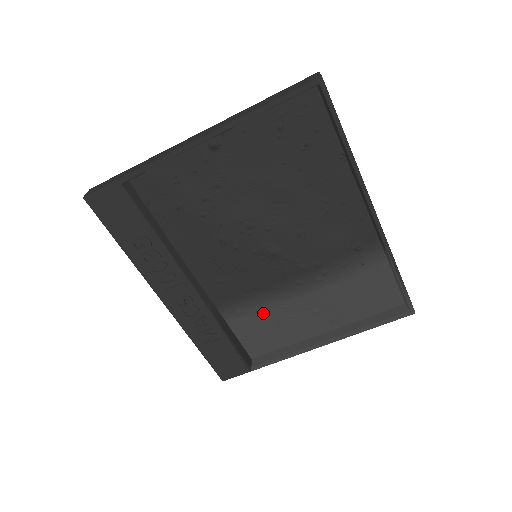
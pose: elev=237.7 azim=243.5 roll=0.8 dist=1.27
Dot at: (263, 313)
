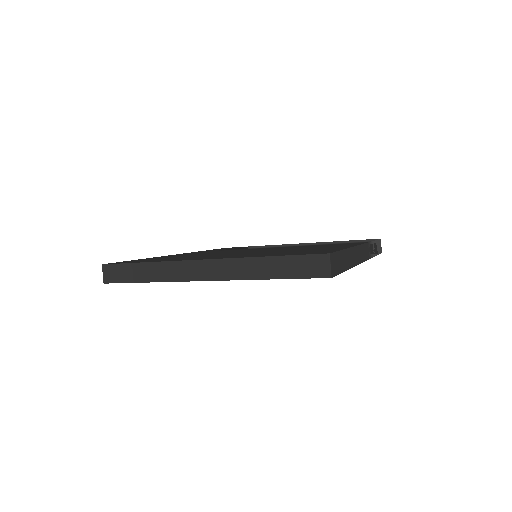
Dot at: occluded
